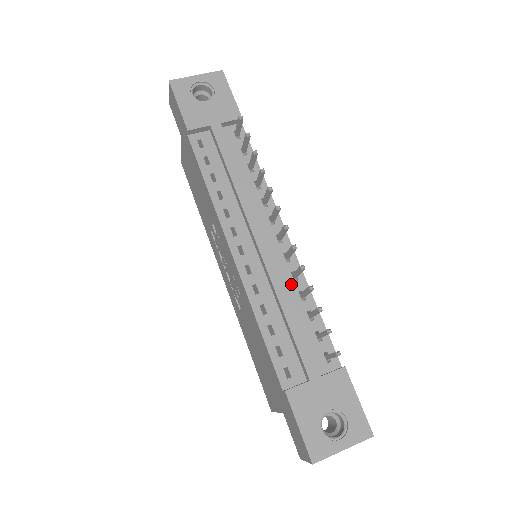
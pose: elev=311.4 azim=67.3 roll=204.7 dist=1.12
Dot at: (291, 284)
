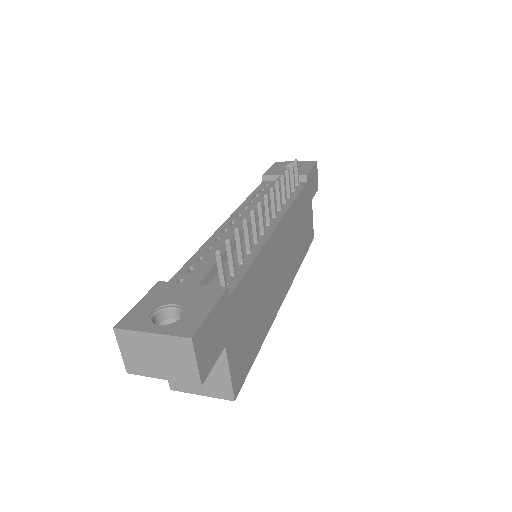
Dot at: occluded
